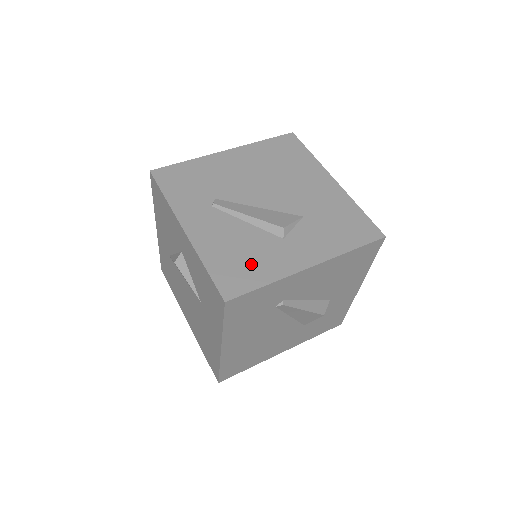
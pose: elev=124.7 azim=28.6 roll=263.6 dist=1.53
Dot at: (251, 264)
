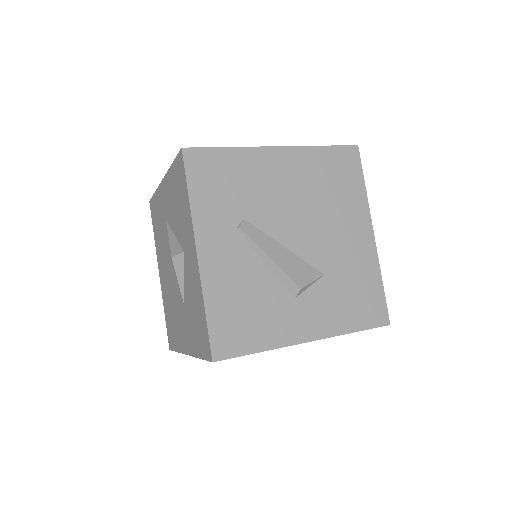
Dot at: (253, 322)
